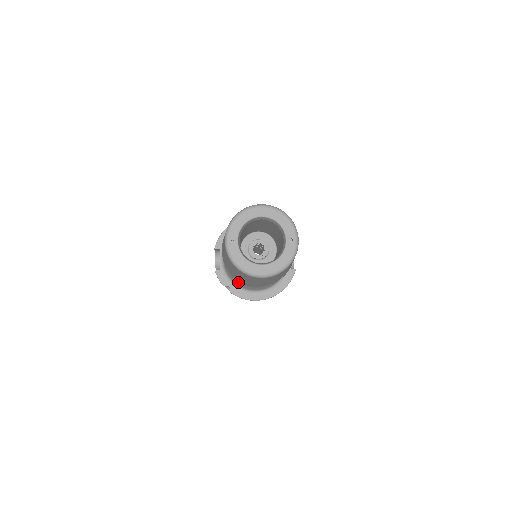
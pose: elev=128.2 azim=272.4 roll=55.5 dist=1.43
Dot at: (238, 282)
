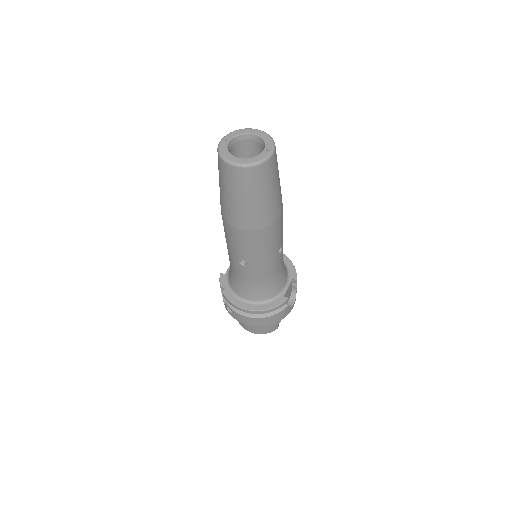
Dot at: (233, 281)
